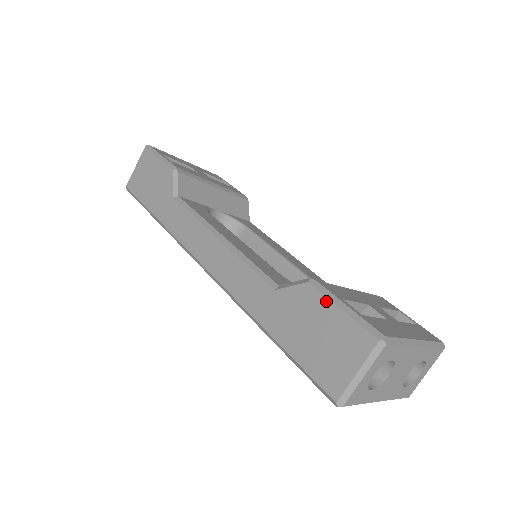
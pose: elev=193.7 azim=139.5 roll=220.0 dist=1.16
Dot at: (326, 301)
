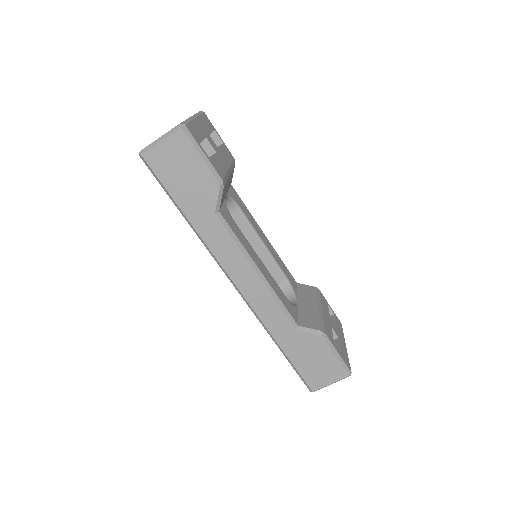
Dot at: (329, 349)
